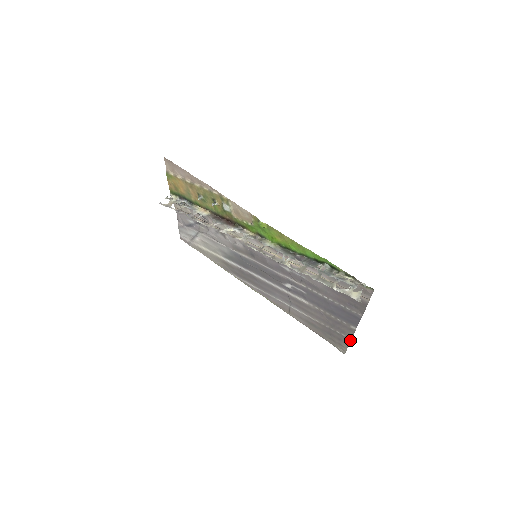
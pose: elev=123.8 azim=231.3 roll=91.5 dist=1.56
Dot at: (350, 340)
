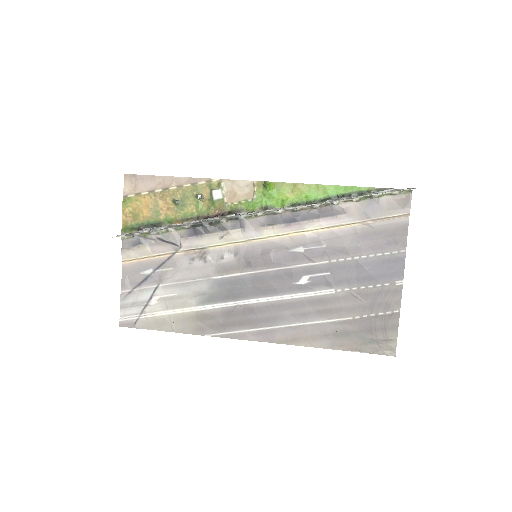
Dot at: (398, 315)
